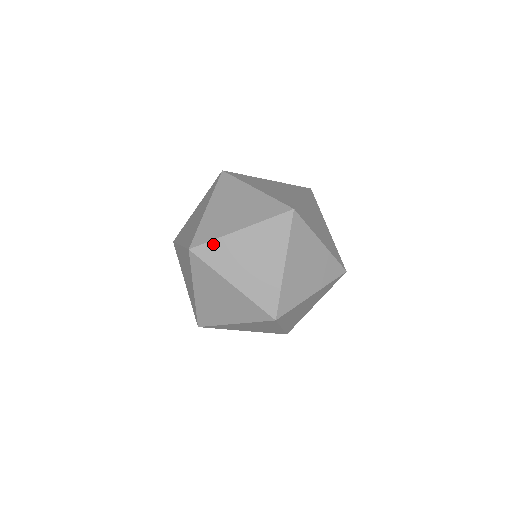
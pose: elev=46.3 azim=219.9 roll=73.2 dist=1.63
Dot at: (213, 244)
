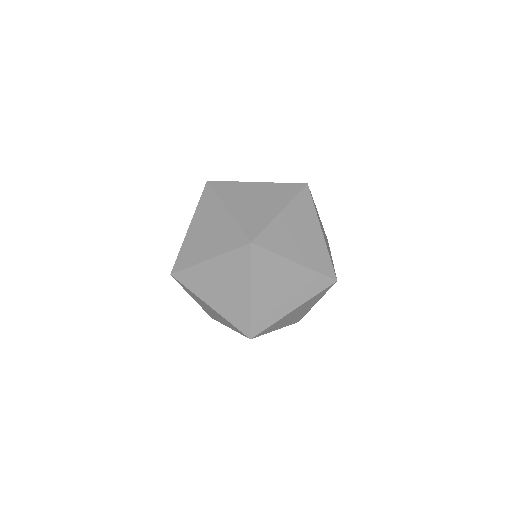
Dot at: (188, 271)
